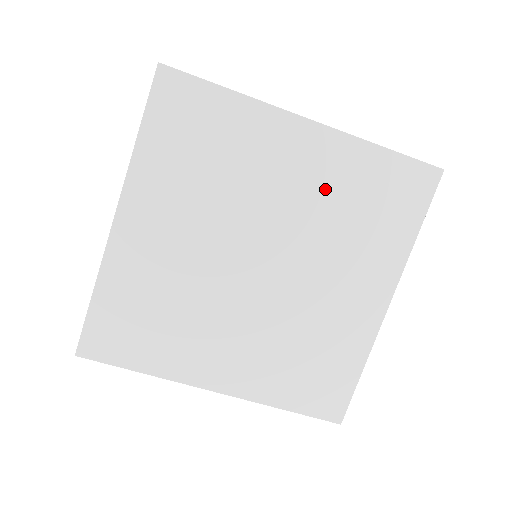
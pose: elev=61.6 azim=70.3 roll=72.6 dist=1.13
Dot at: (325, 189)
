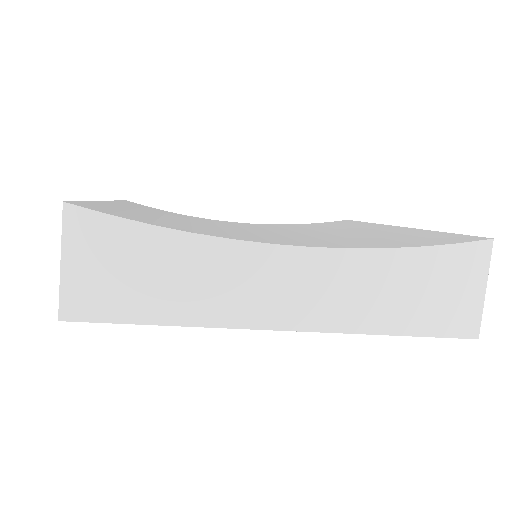
Dot at: occluded
